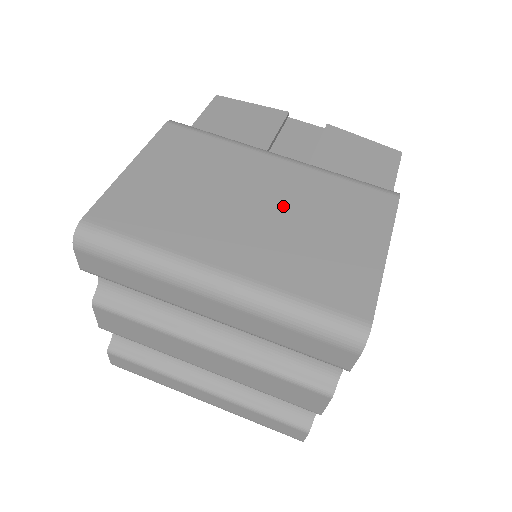
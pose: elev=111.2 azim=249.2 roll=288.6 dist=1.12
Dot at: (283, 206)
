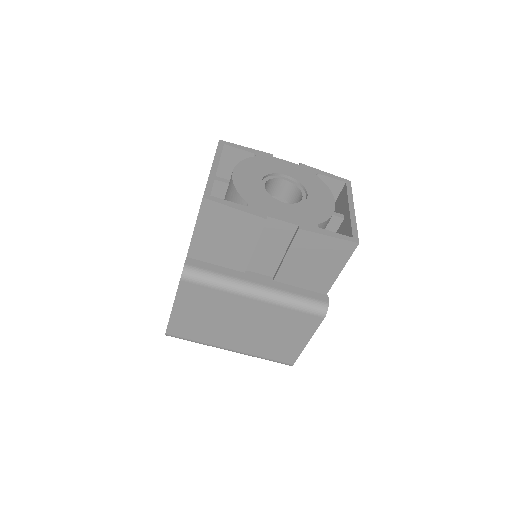
Dot at: (257, 325)
